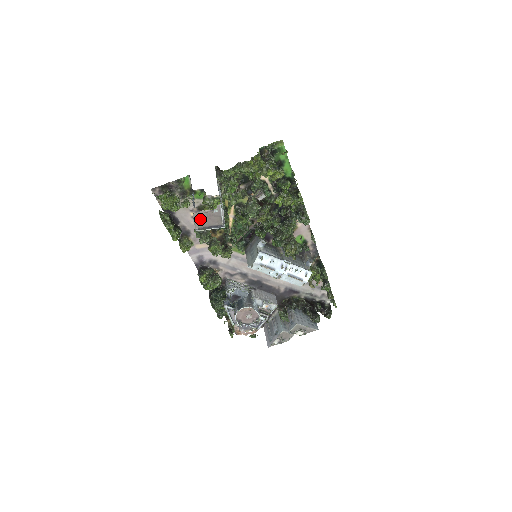
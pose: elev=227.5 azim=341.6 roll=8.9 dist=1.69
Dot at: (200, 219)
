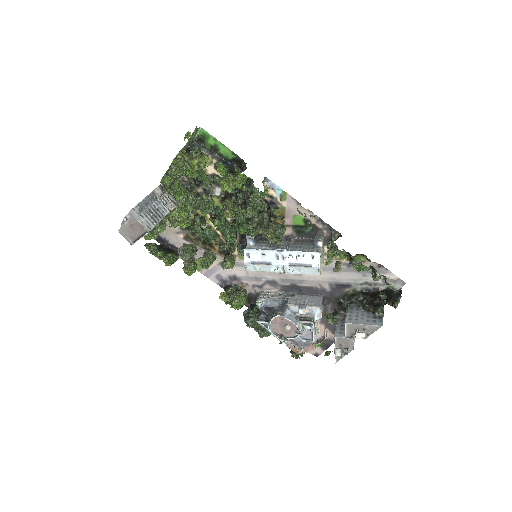
Dot at: (127, 233)
